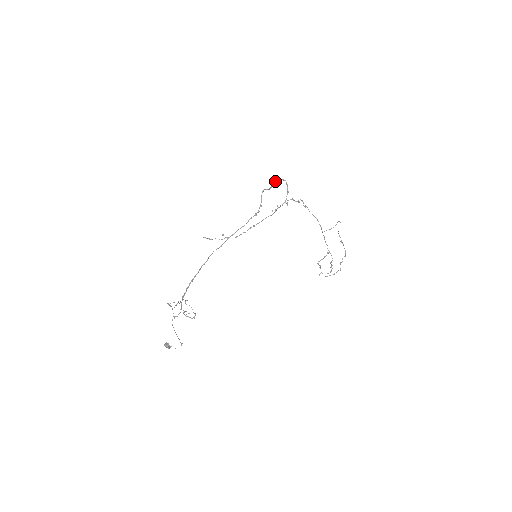
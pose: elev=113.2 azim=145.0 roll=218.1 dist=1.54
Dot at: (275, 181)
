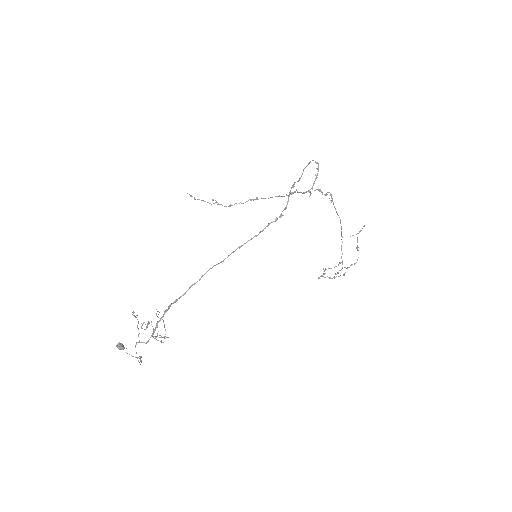
Dot at: (307, 165)
